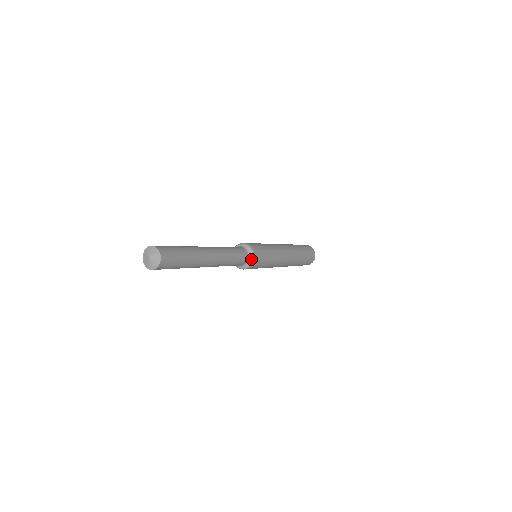
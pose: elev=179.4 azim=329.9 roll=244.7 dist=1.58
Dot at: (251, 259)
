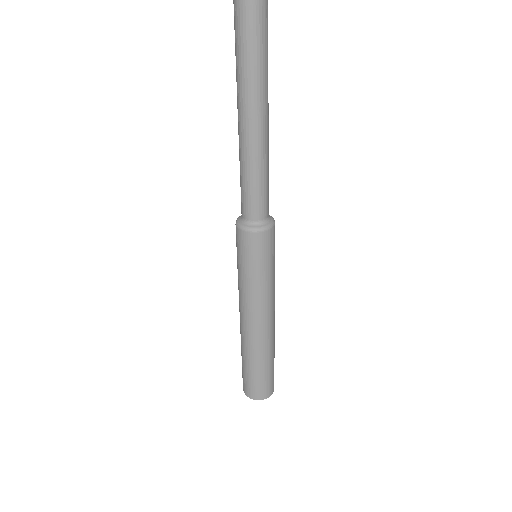
Dot at: (264, 226)
